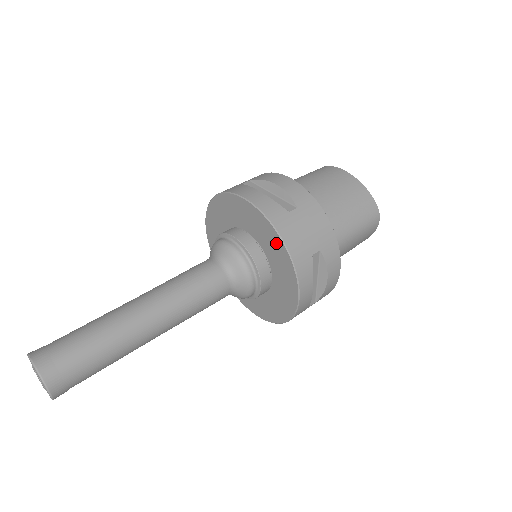
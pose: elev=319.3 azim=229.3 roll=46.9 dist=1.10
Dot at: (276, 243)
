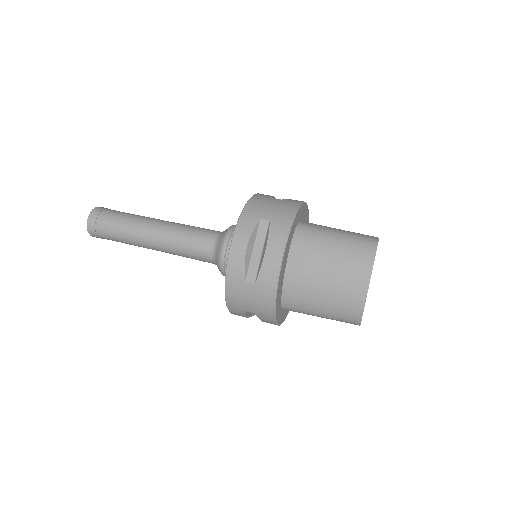
Dot at: occluded
